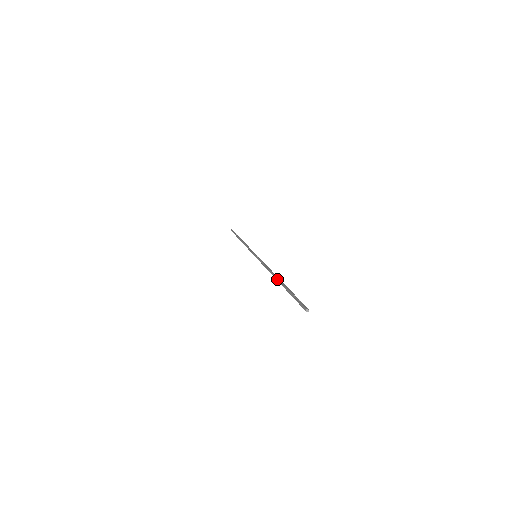
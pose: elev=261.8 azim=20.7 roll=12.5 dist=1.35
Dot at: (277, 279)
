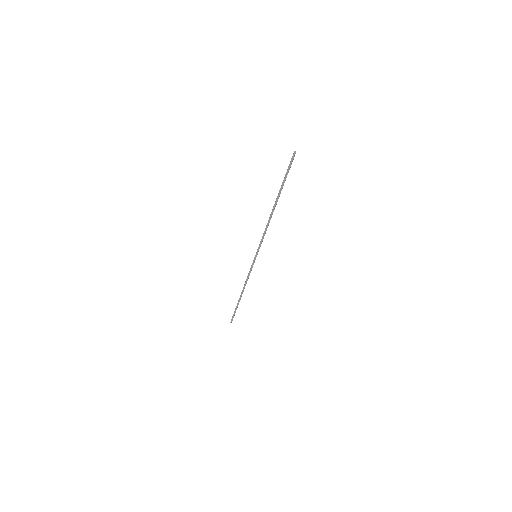
Dot at: (274, 205)
